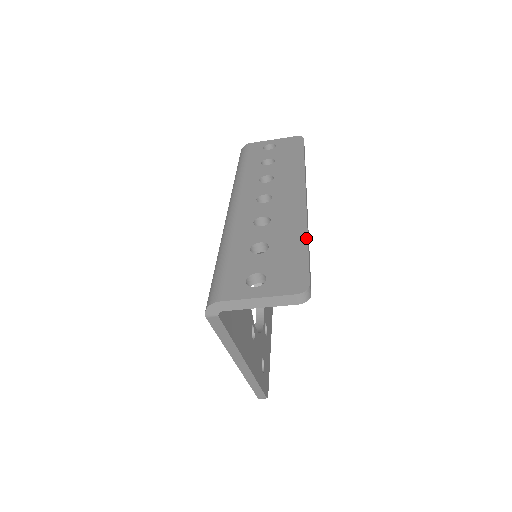
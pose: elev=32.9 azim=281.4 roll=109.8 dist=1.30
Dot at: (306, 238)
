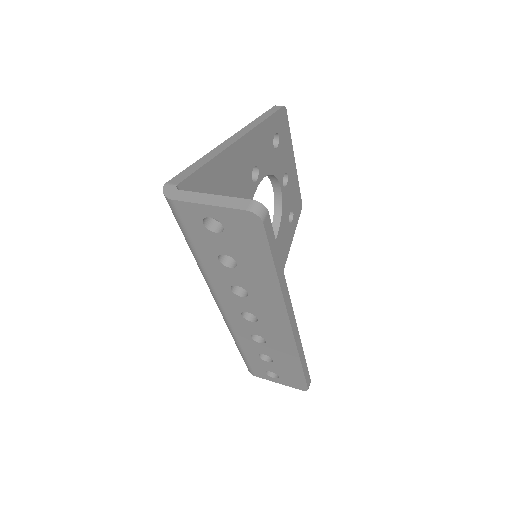
Dot at: (300, 366)
